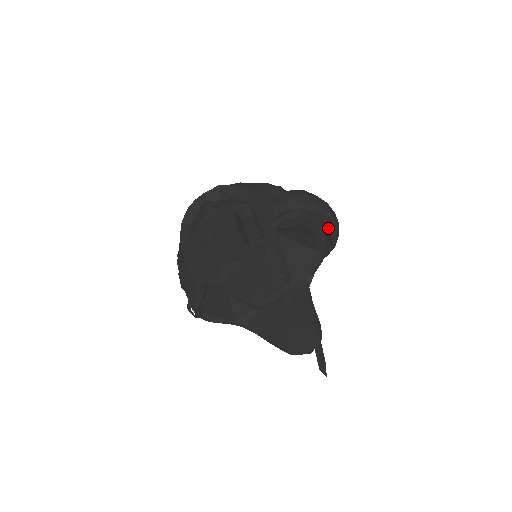
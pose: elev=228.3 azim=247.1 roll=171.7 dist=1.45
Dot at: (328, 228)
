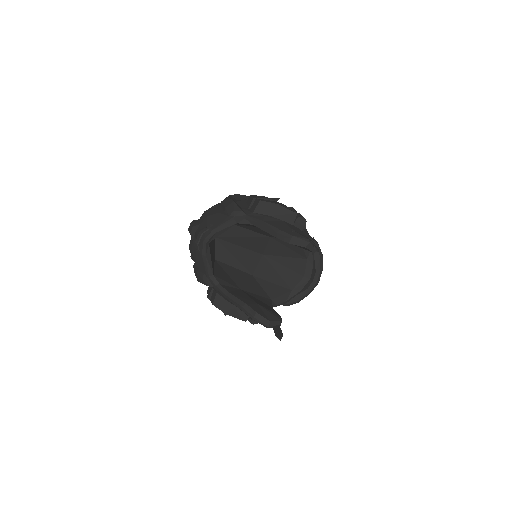
Dot at: (310, 281)
